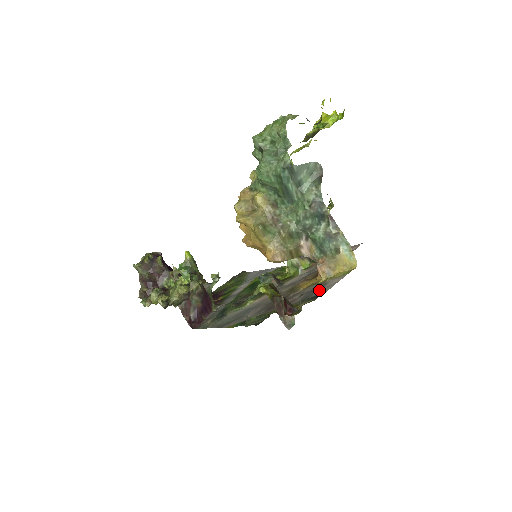
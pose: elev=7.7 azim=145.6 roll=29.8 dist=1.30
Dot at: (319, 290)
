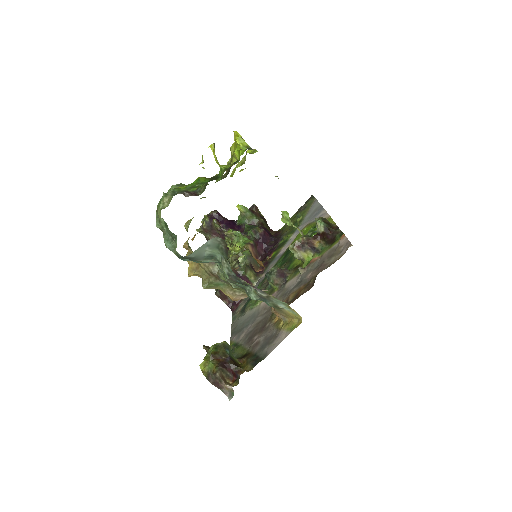
Dot at: (269, 345)
